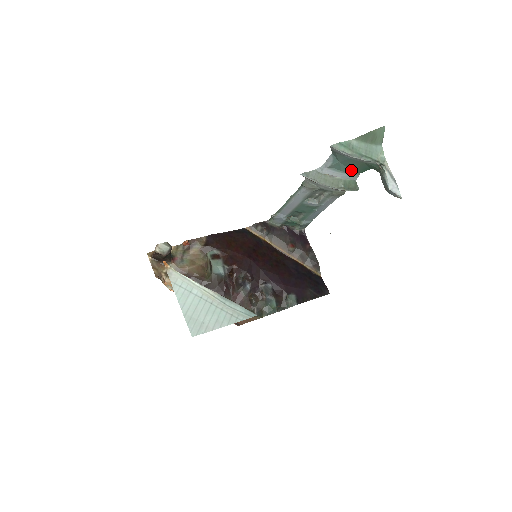
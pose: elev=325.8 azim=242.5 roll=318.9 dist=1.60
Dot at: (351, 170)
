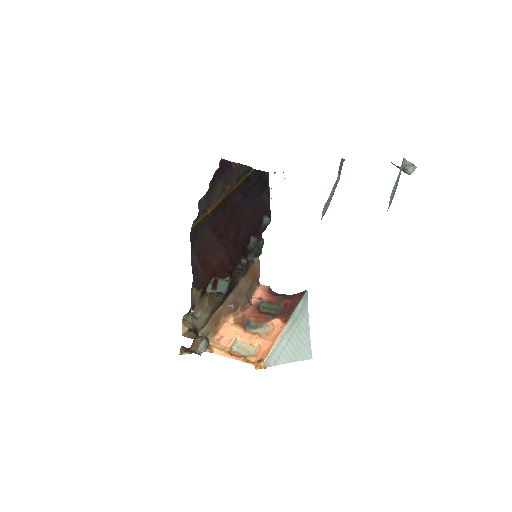
Dot at: occluded
